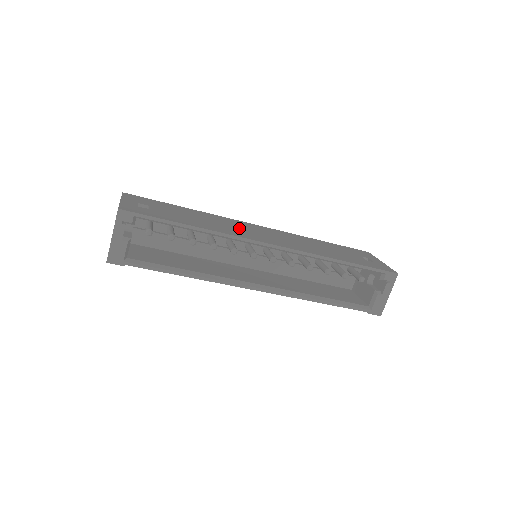
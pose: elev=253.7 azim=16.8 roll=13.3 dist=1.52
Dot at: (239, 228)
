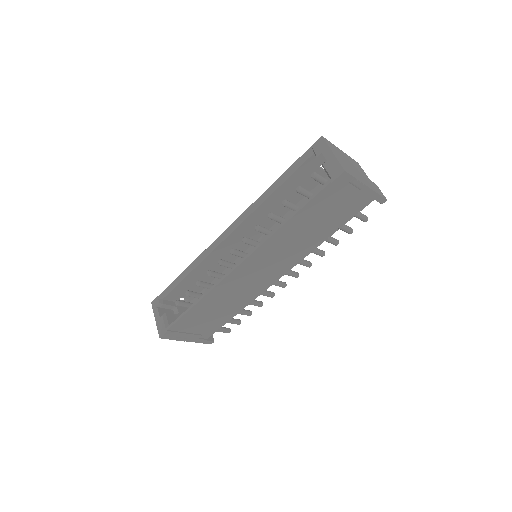
Dot at: occluded
